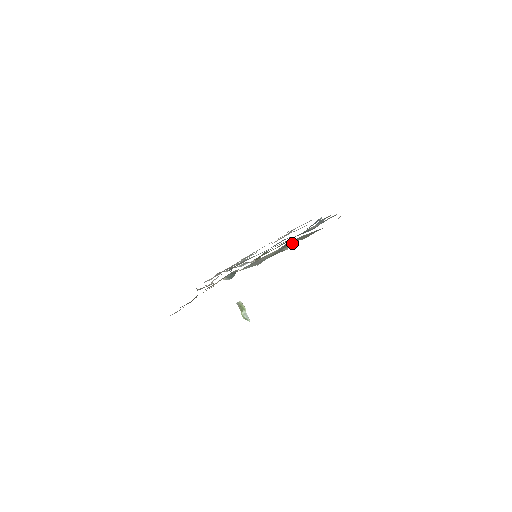
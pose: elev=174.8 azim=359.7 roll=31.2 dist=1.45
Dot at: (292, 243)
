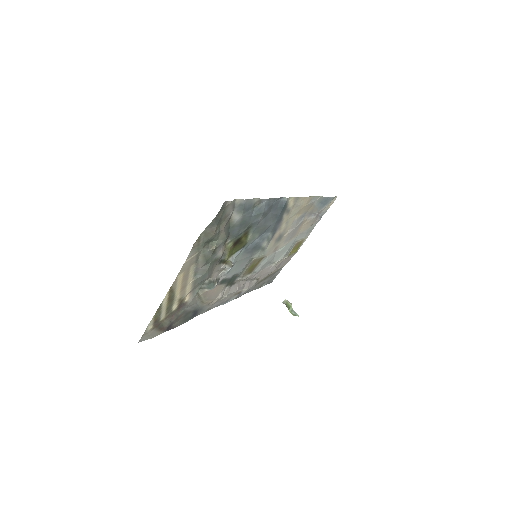
Dot at: (223, 240)
